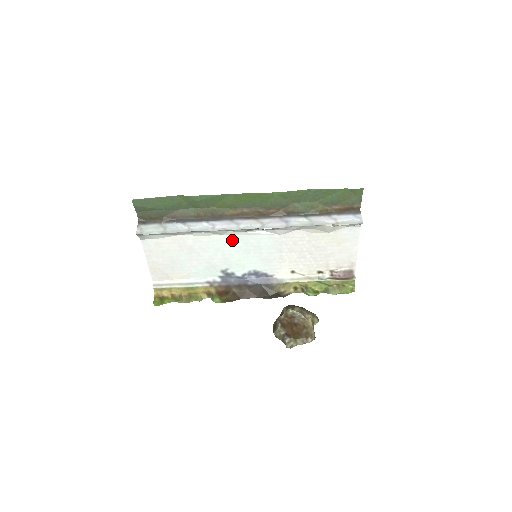
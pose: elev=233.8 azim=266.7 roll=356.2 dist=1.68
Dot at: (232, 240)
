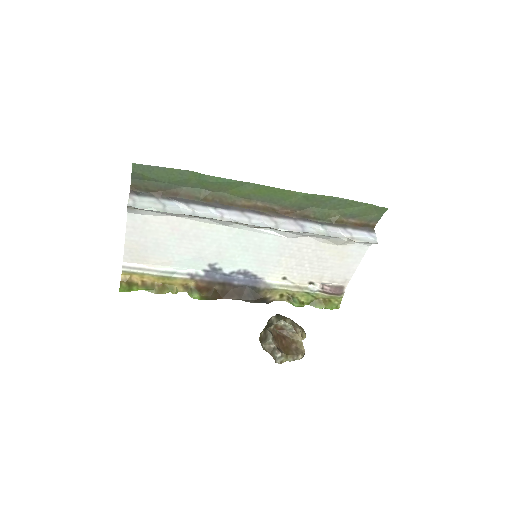
Dot at: (234, 233)
